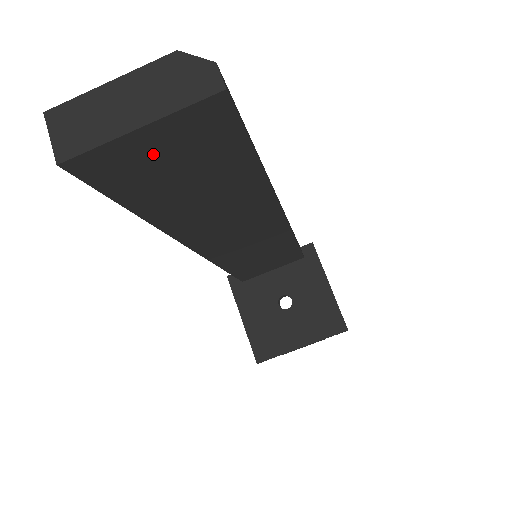
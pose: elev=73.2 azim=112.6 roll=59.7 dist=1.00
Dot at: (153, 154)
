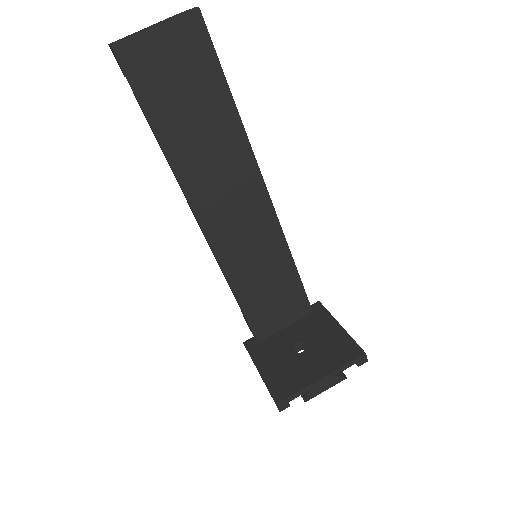
Dot at: (163, 56)
